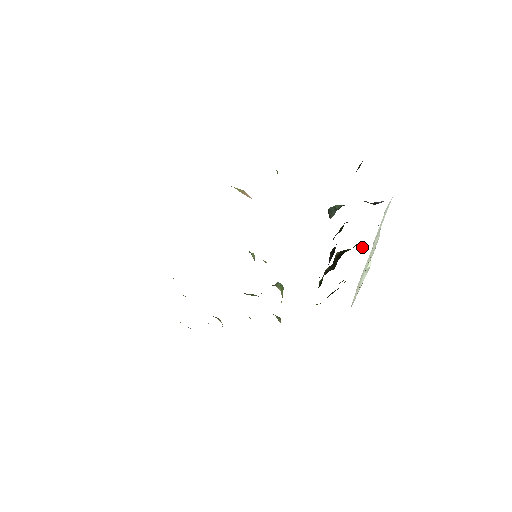
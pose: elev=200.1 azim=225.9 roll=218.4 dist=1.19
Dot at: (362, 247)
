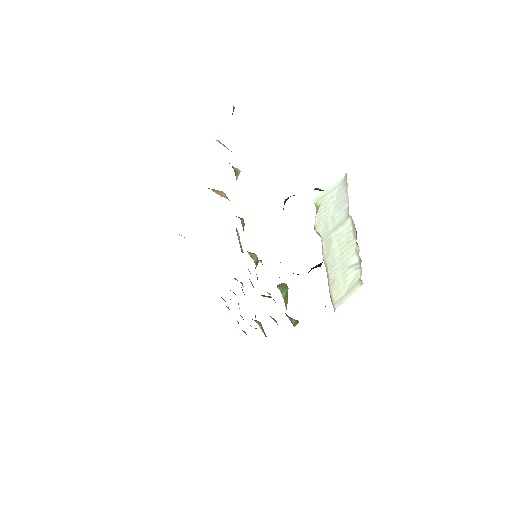
Dot at: occluded
